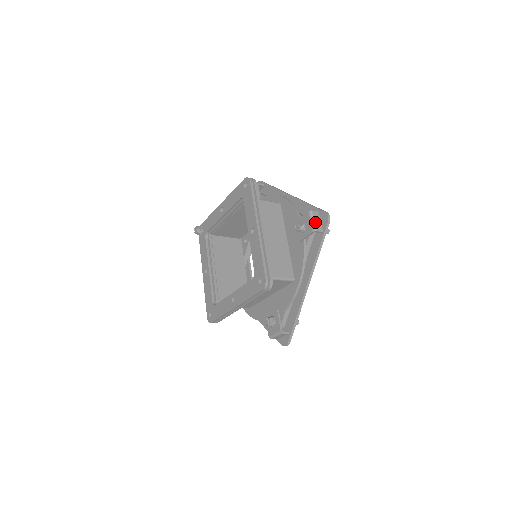
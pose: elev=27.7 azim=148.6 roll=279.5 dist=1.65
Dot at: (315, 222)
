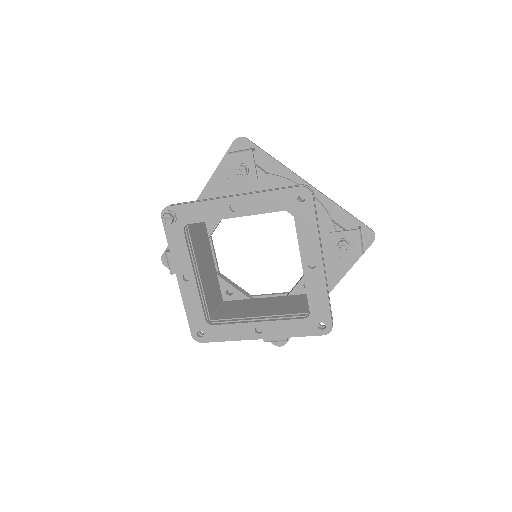
Dot at: occluded
